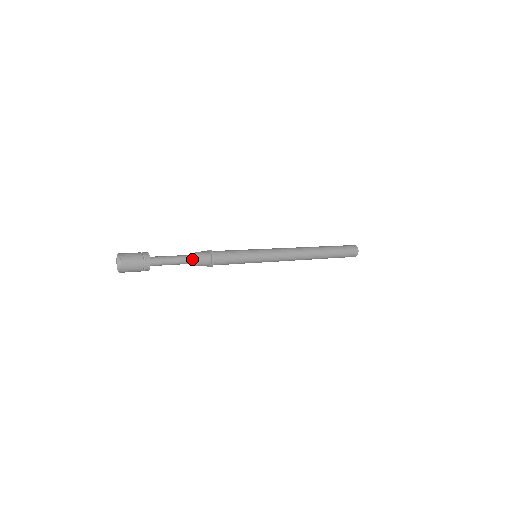
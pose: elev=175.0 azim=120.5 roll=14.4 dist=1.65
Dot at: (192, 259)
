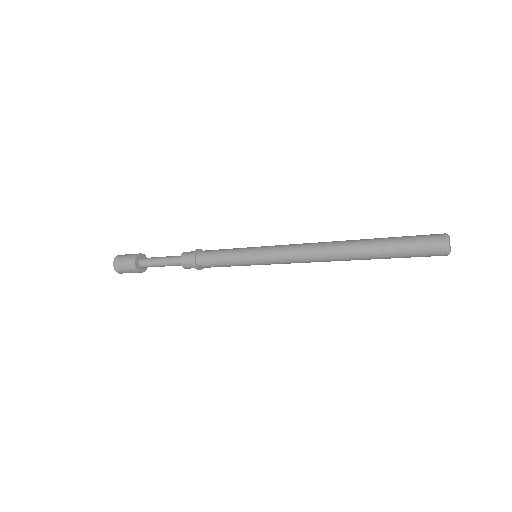
Dot at: (177, 262)
